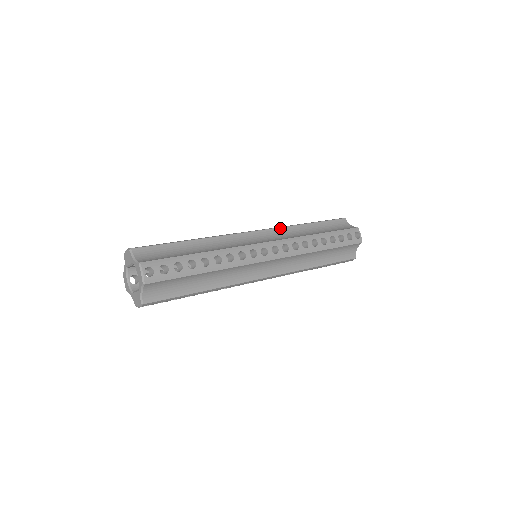
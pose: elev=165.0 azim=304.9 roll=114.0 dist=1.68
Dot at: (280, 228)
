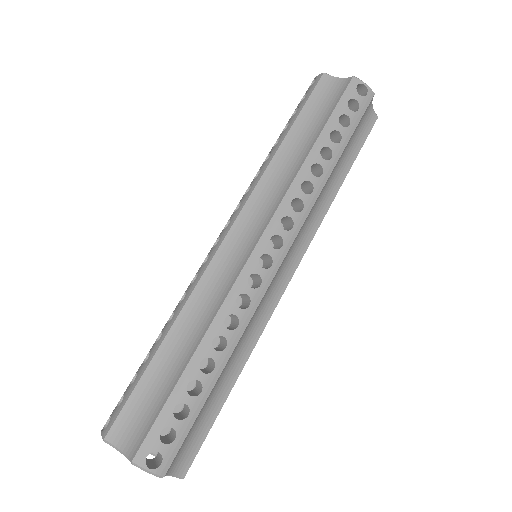
Dot at: occluded
